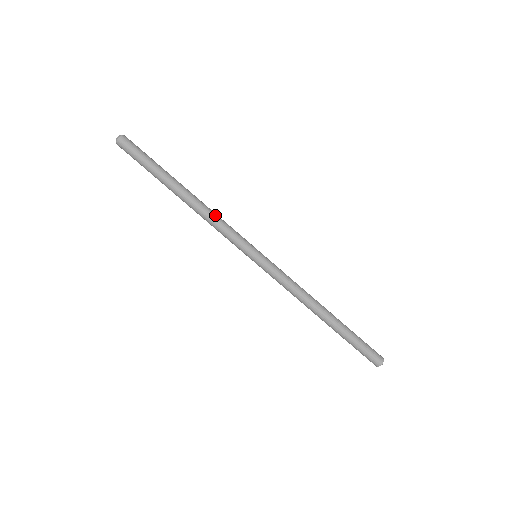
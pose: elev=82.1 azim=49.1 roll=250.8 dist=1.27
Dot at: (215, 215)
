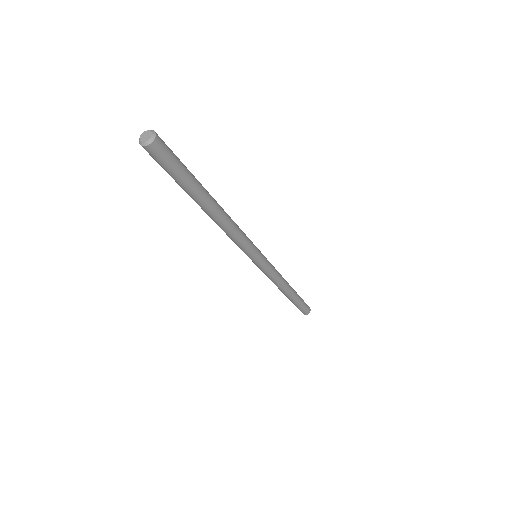
Dot at: (231, 234)
